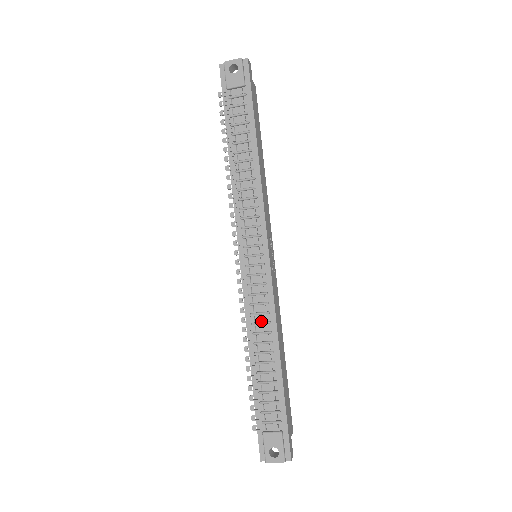
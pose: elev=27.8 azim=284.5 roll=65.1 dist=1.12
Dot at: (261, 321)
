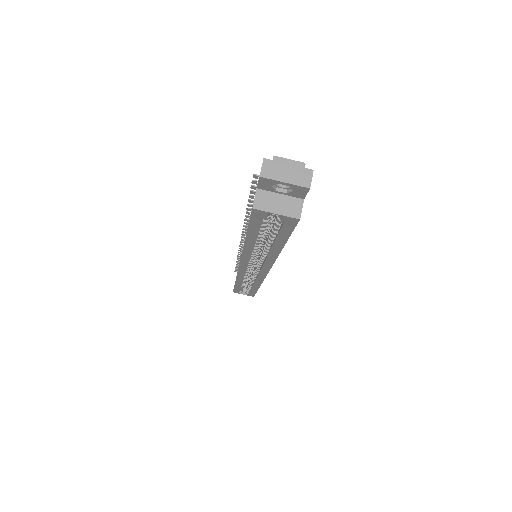
Dot at: occluded
